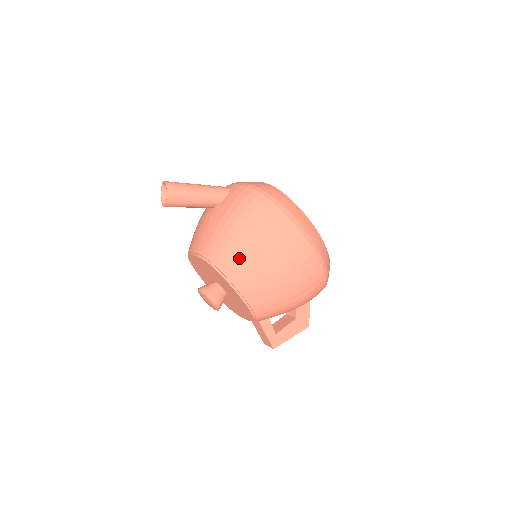
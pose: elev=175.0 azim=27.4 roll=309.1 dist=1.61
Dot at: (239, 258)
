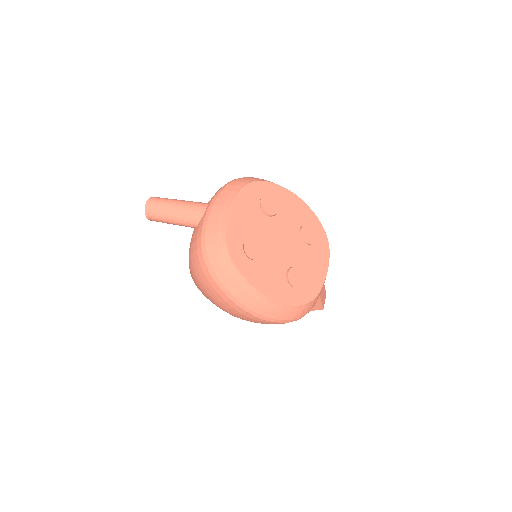
Dot at: (200, 290)
